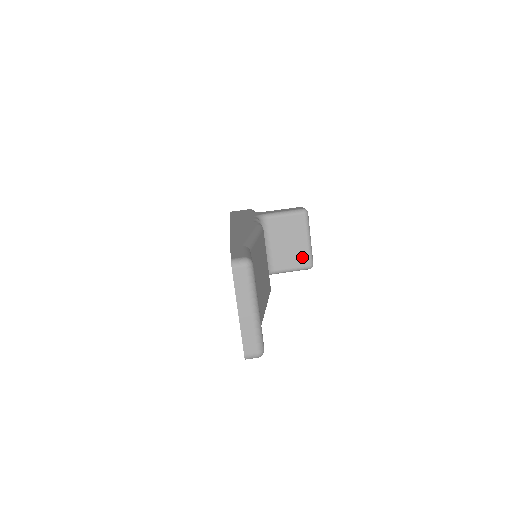
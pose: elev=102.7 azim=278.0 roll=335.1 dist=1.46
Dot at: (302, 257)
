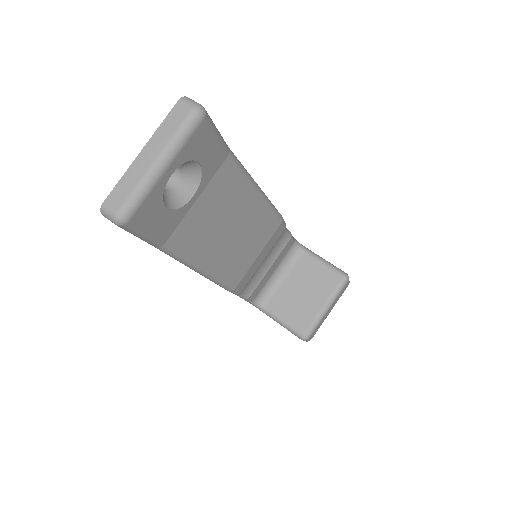
Dot at: (304, 318)
